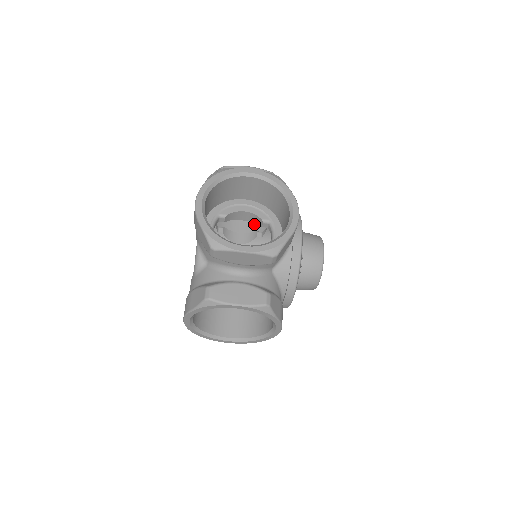
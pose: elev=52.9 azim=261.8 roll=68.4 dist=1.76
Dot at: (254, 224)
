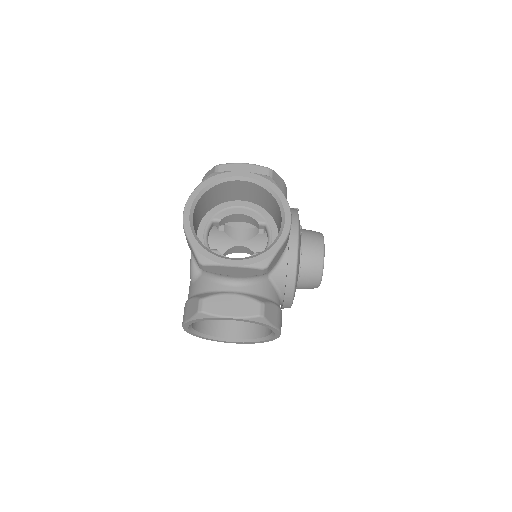
Dot at: occluded
